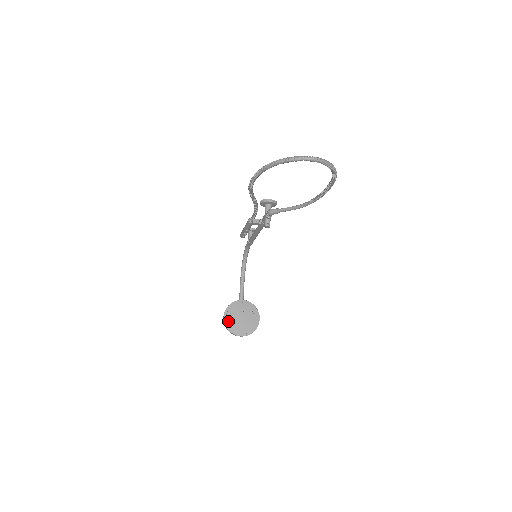
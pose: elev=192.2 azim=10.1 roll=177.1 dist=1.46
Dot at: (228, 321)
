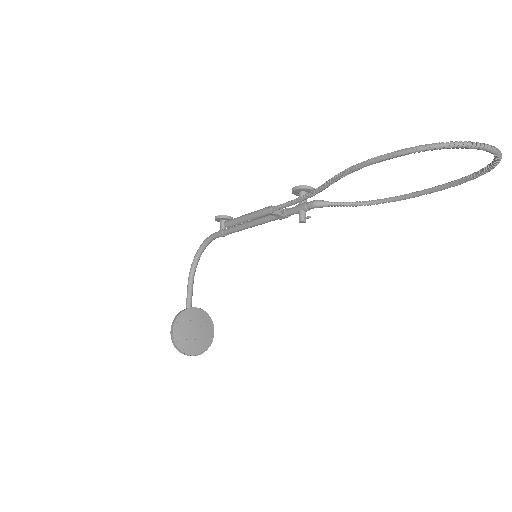
Dot at: (178, 336)
